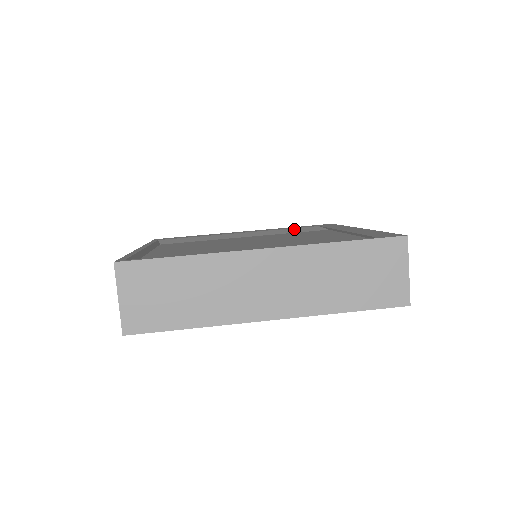
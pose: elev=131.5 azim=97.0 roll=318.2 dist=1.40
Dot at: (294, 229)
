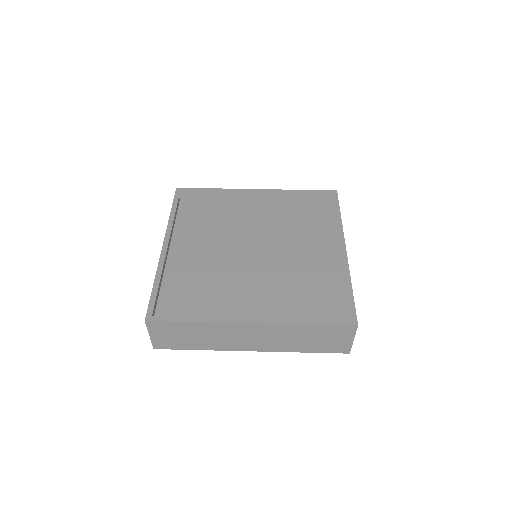
Dot at: (299, 199)
